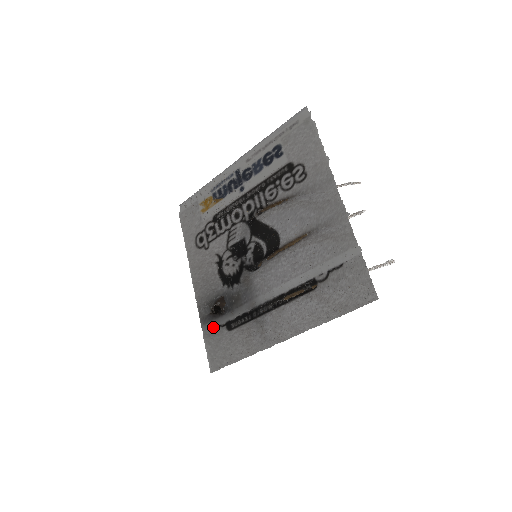
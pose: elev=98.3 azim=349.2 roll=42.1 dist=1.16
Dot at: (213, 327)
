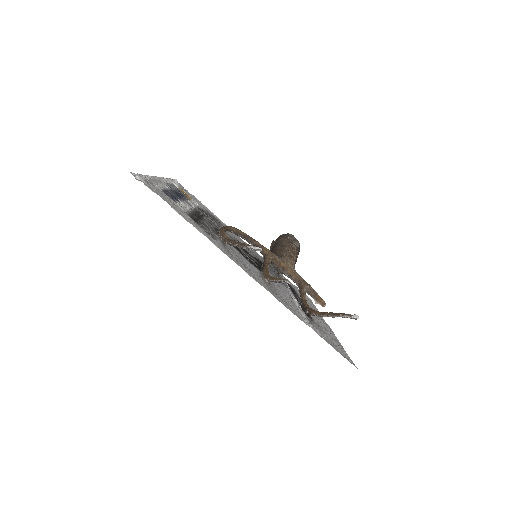
Dot at: (283, 276)
